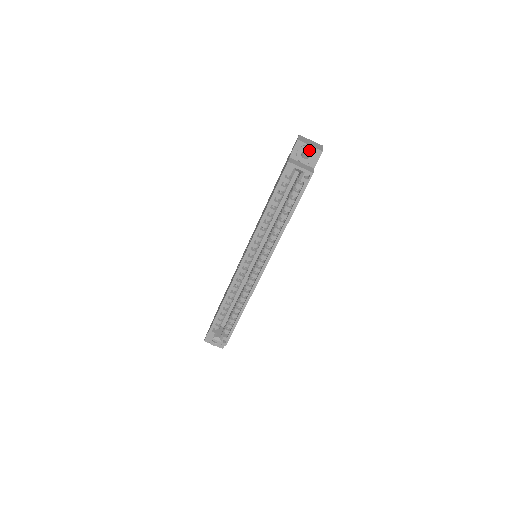
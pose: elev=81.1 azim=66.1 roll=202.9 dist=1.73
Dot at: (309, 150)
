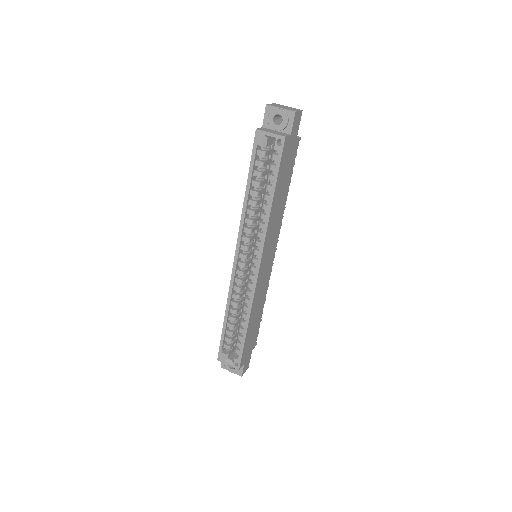
Dot at: (280, 113)
